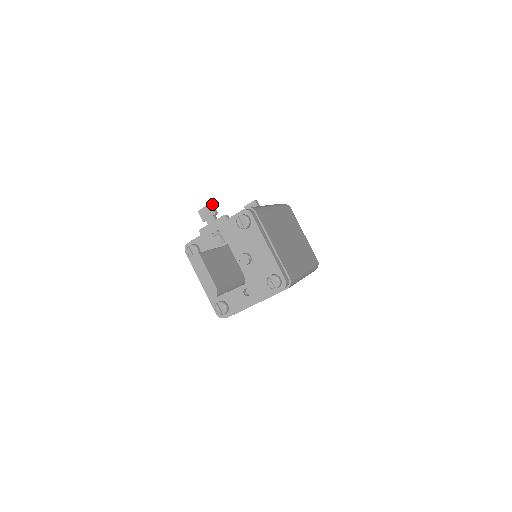
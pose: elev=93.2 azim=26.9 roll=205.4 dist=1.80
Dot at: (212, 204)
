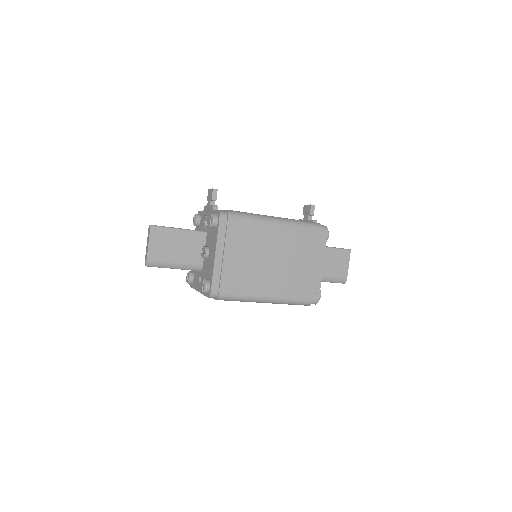
Dot at: (215, 190)
